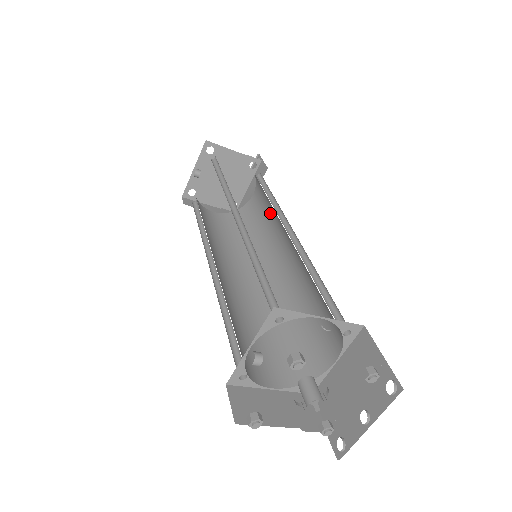
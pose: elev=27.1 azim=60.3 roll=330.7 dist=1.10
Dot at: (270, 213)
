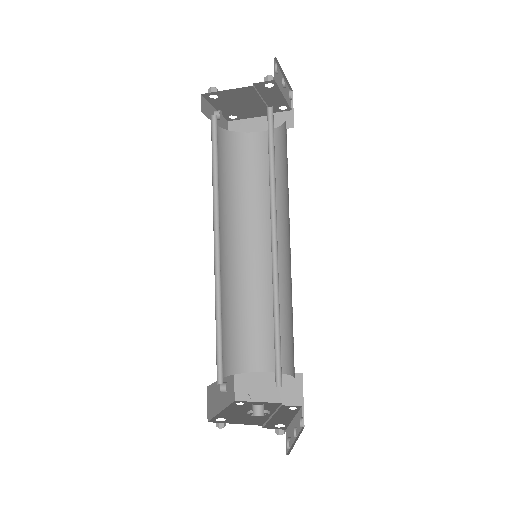
Dot at: occluded
